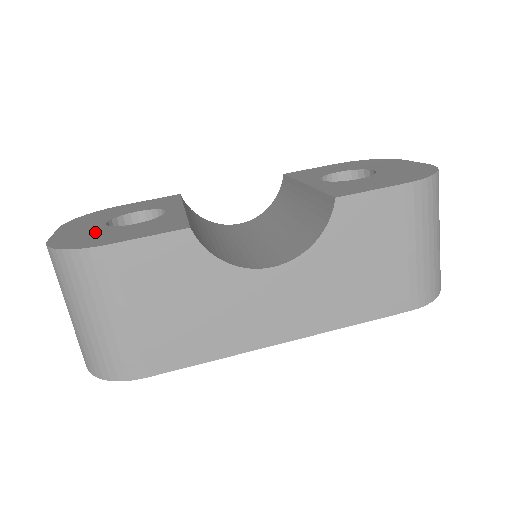
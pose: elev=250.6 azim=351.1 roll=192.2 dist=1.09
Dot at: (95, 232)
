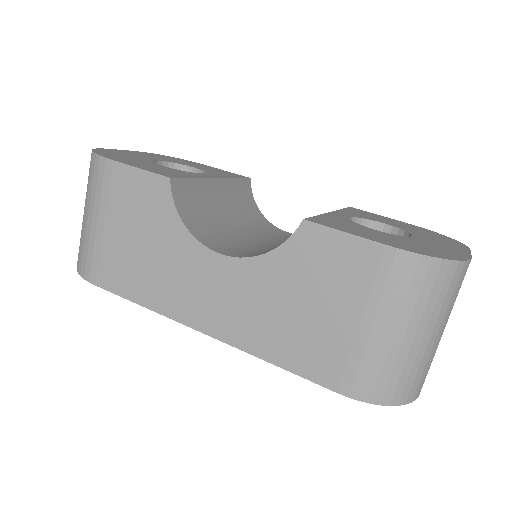
Dot at: (135, 157)
